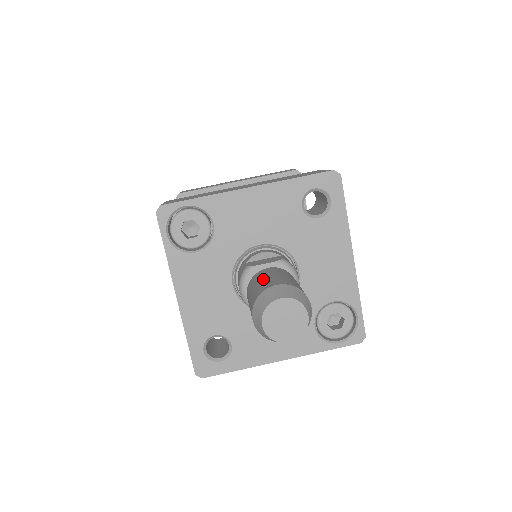
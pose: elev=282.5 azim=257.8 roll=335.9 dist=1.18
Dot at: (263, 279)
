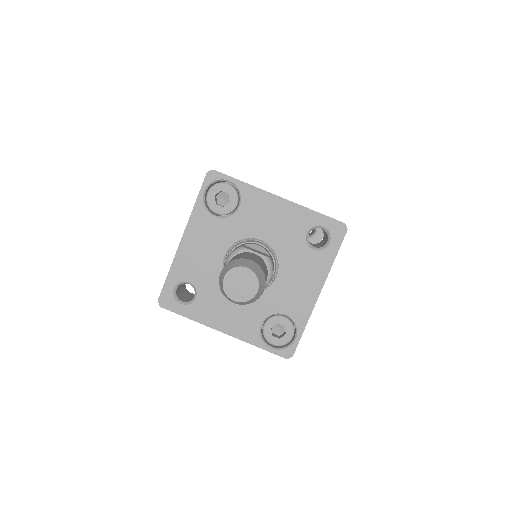
Dot at: (246, 255)
